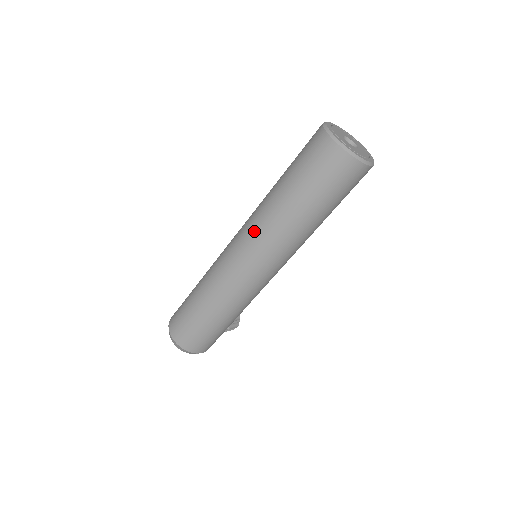
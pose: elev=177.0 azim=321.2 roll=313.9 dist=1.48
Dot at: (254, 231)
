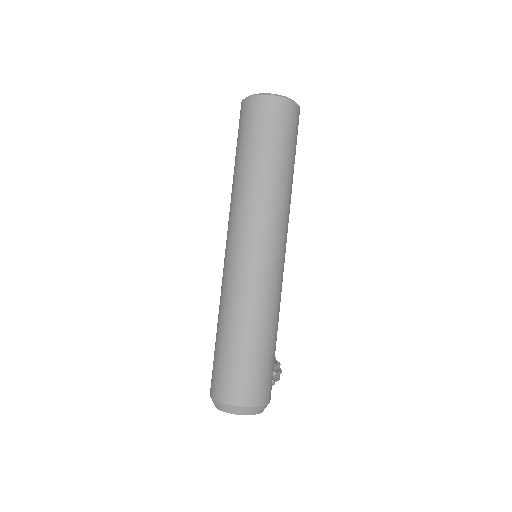
Dot at: (242, 216)
